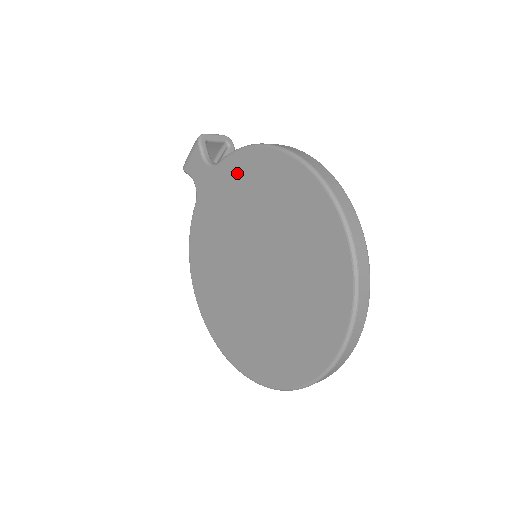
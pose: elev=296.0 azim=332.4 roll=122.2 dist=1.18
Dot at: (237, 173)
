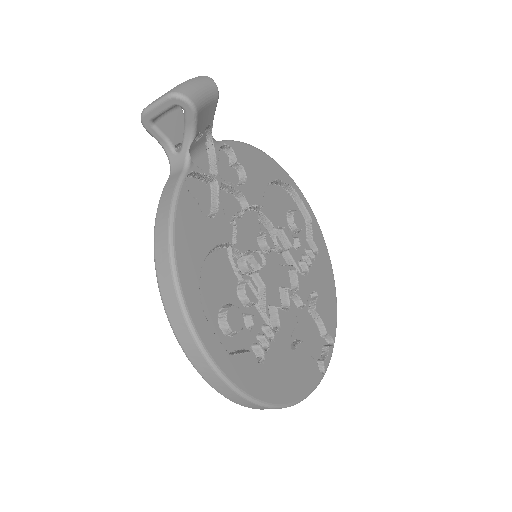
Dot at: occluded
